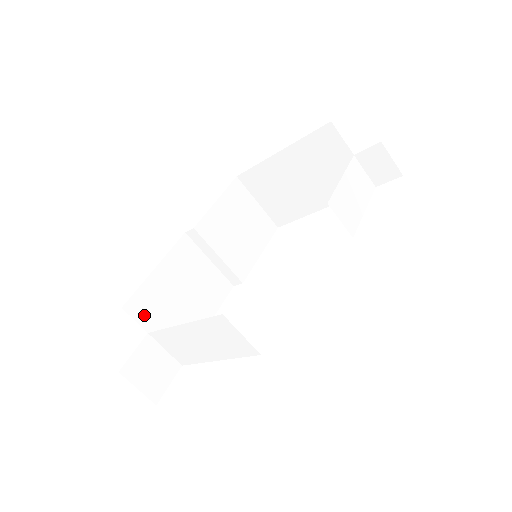
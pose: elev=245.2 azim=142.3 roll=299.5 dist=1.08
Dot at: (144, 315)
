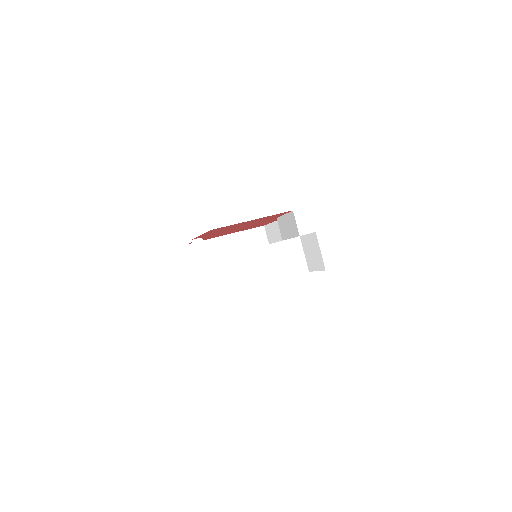
Dot at: occluded
